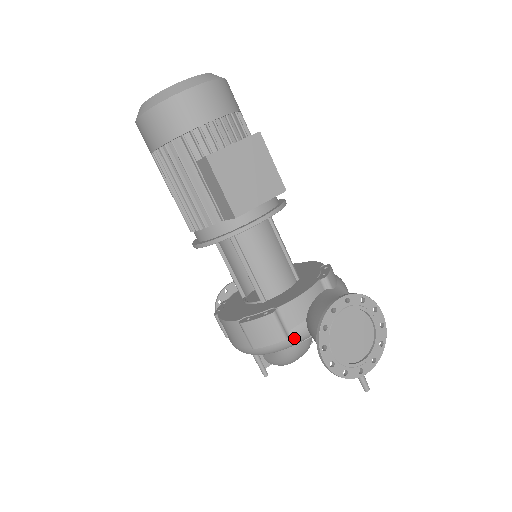
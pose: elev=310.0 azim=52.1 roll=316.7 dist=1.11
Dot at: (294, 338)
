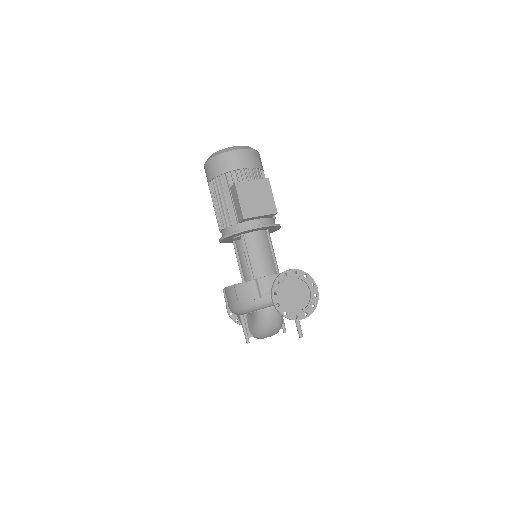
Dot at: (264, 300)
